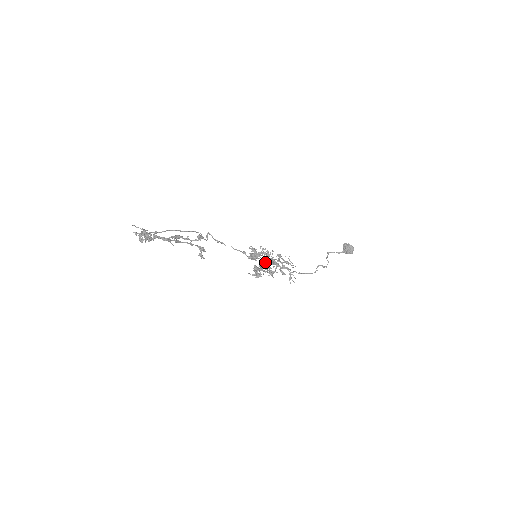
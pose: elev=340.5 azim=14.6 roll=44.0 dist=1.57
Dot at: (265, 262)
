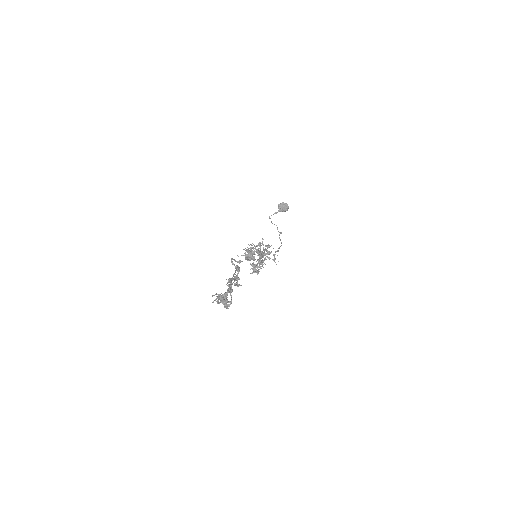
Dot at: (259, 257)
